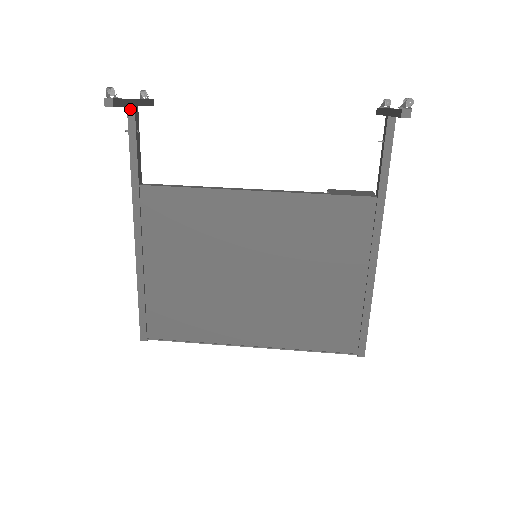
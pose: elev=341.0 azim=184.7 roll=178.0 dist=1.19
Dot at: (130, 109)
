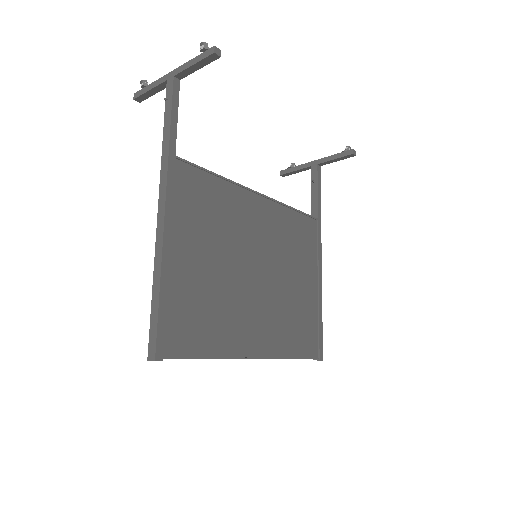
Dot at: (176, 80)
